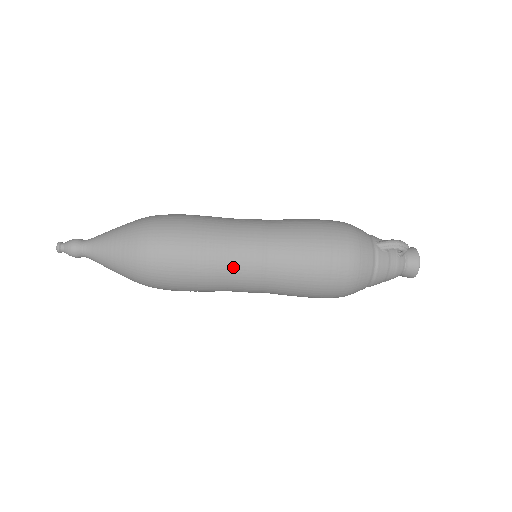
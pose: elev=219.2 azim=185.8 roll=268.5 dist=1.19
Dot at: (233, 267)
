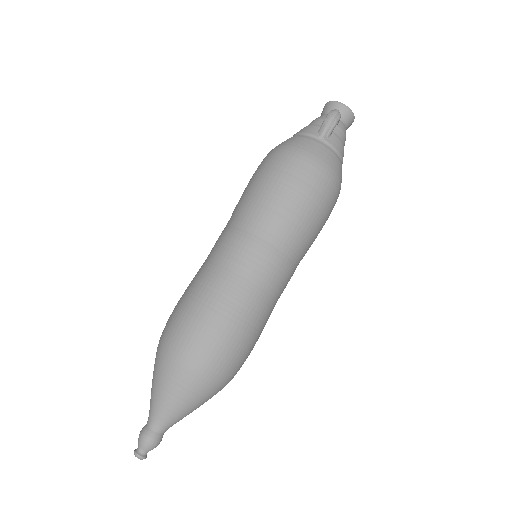
Dot at: (274, 293)
